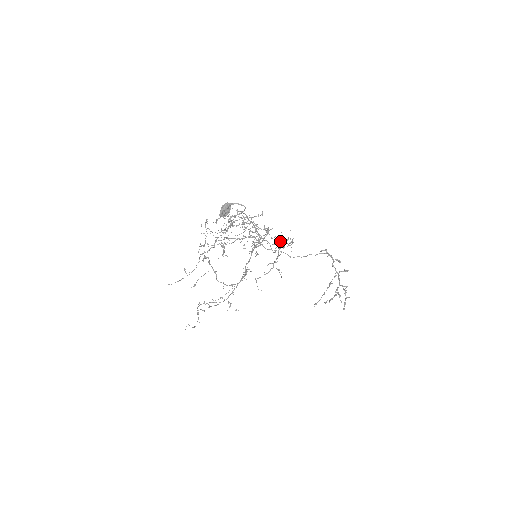
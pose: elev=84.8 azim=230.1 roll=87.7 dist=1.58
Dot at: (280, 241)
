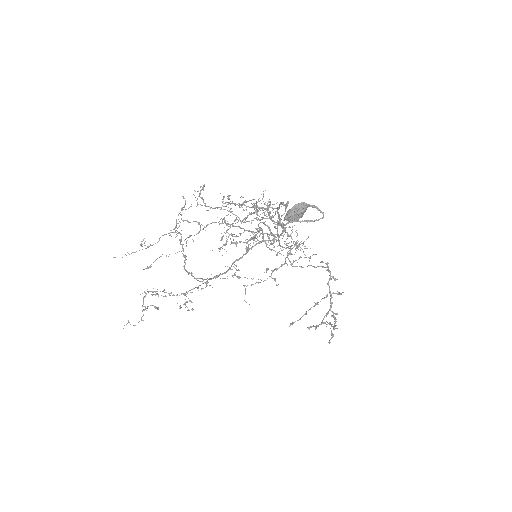
Dot at: occluded
